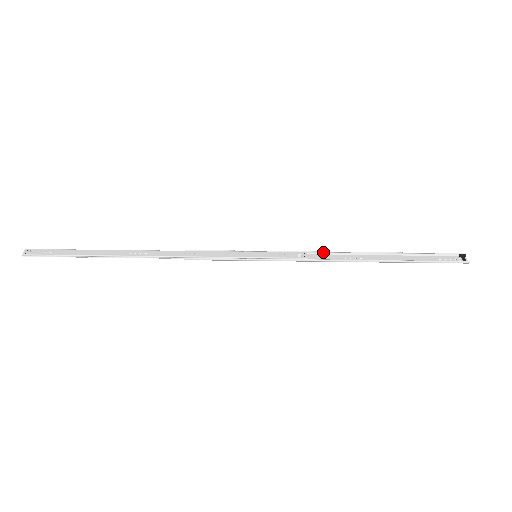
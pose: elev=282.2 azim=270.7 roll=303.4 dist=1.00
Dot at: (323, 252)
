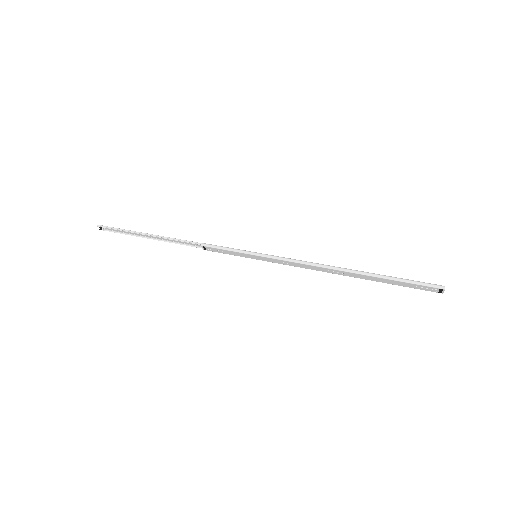
Dot at: (311, 268)
